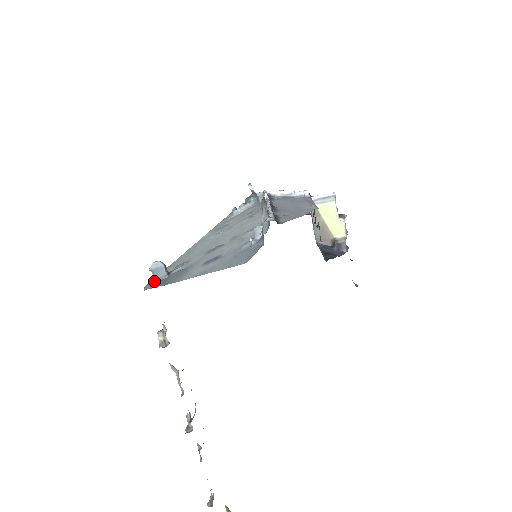
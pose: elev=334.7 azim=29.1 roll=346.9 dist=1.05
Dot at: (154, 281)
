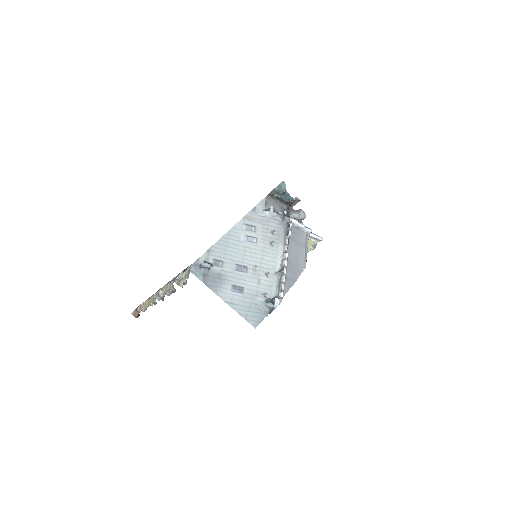
Dot at: (198, 265)
